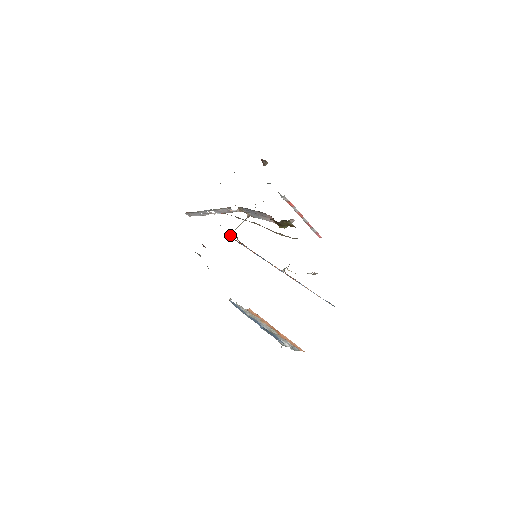
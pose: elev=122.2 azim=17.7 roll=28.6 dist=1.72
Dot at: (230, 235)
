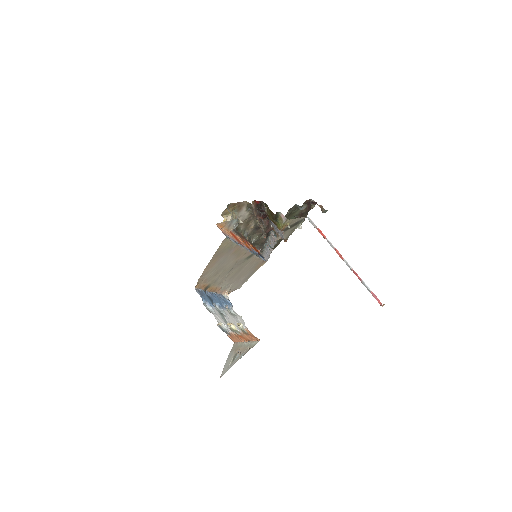
Dot at: (259, 251)
